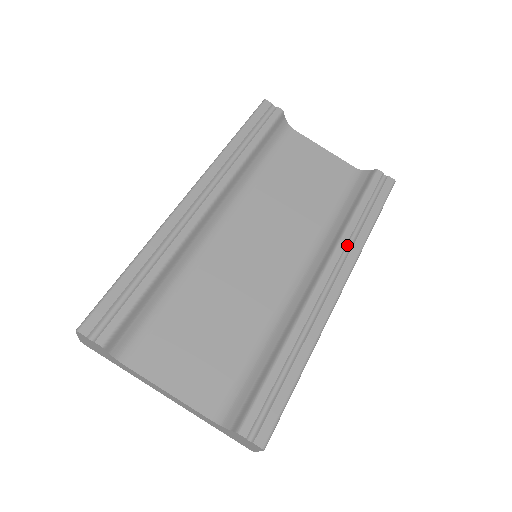
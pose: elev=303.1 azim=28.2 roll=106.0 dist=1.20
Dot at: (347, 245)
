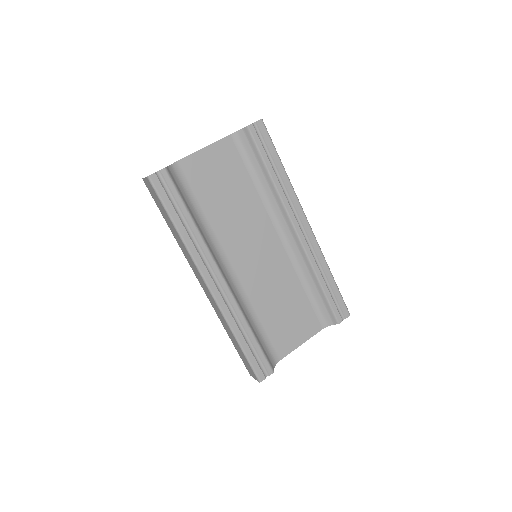
Dot at: (287, 198)
